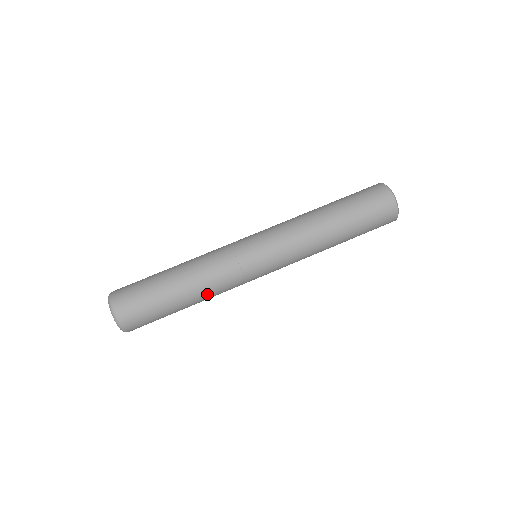
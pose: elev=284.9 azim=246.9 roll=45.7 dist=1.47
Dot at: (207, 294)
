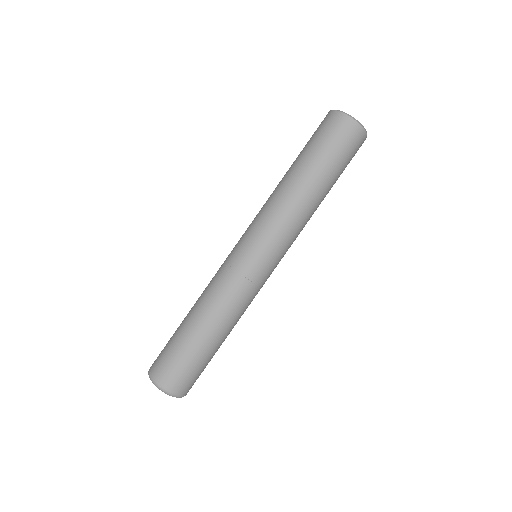
Dot at: occluded
